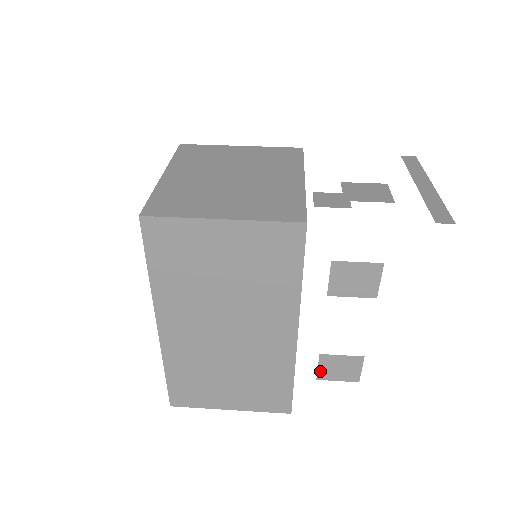
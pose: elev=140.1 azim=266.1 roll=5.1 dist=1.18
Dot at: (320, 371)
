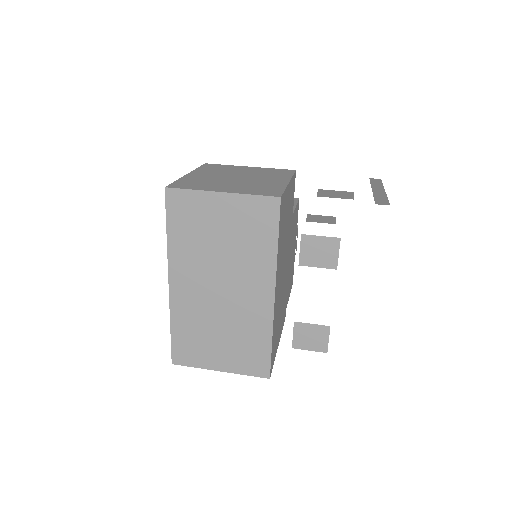
Dot at: (295, 339)
